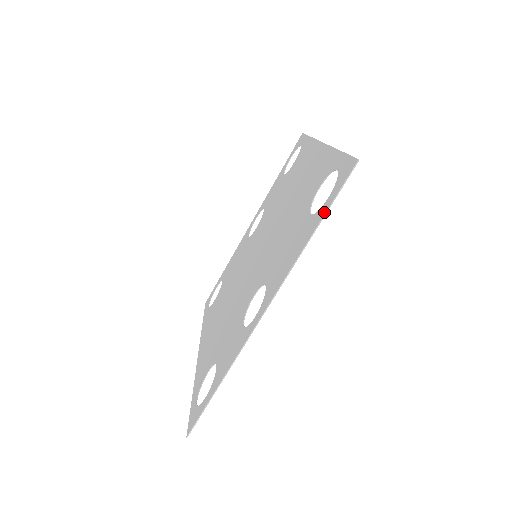
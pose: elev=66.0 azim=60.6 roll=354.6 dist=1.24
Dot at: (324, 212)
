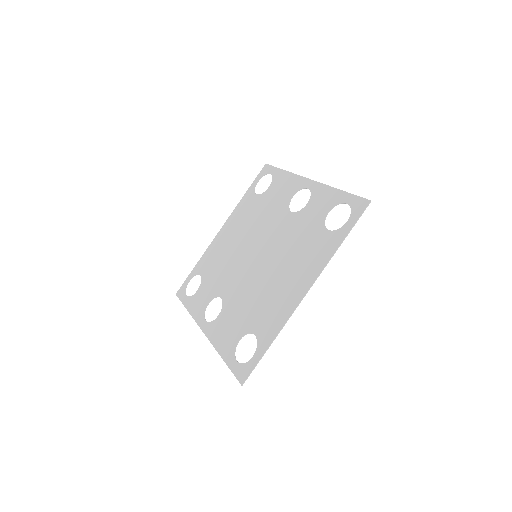
Dot at: (228, 364)
